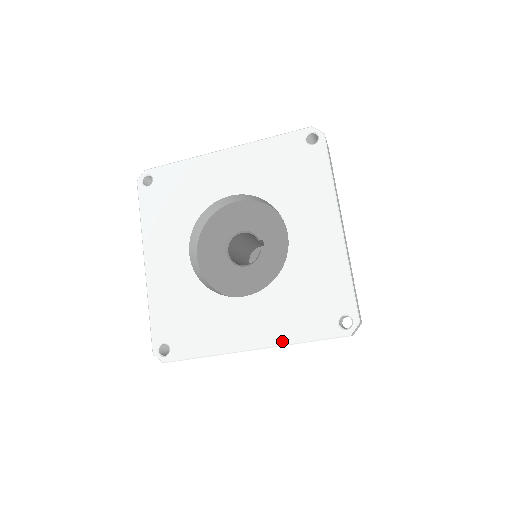
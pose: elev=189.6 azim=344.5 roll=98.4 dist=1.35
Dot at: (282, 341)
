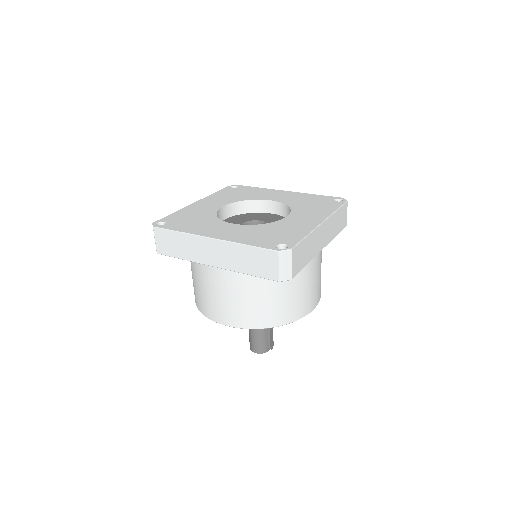
Dot at: (234, 240)
